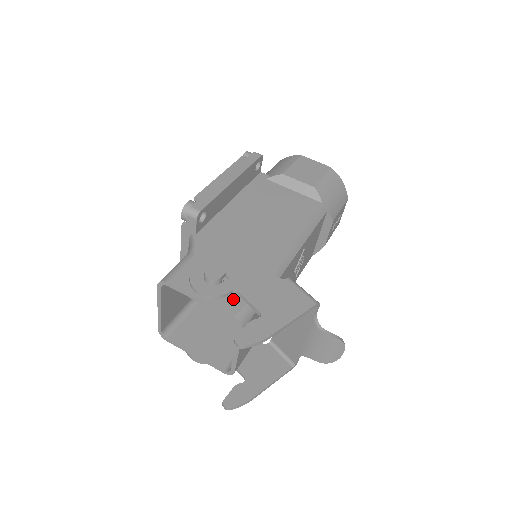
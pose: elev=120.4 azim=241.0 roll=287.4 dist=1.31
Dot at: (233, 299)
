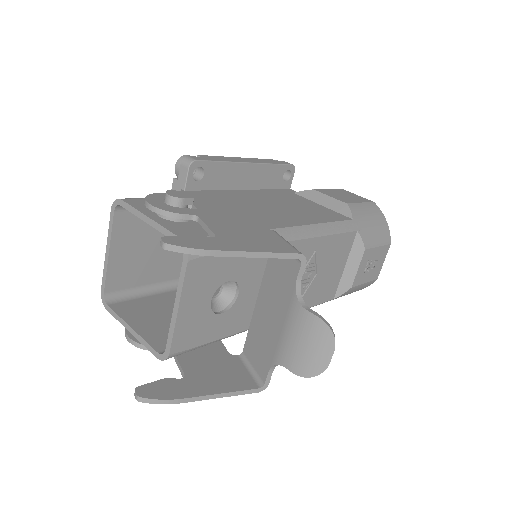
Dot at: (191, 229)
